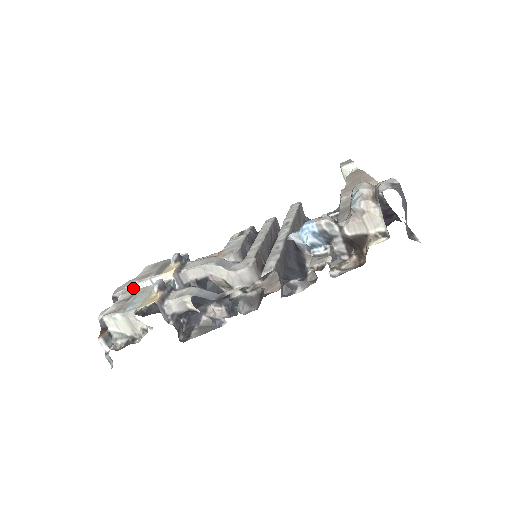
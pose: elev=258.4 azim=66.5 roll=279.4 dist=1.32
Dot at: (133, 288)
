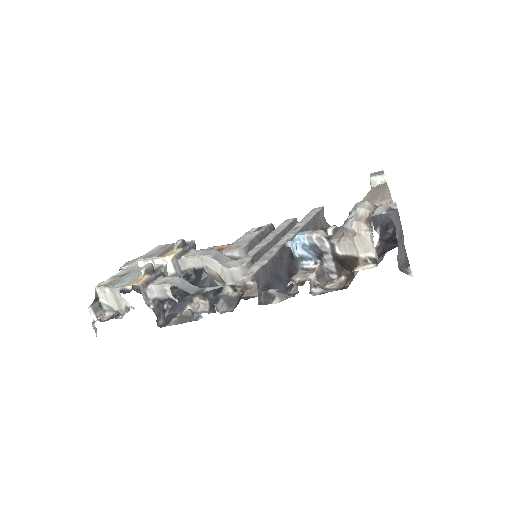
Dot at: (138, 265)
